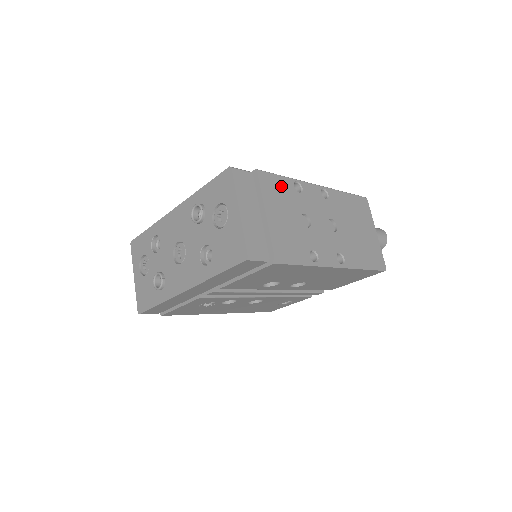
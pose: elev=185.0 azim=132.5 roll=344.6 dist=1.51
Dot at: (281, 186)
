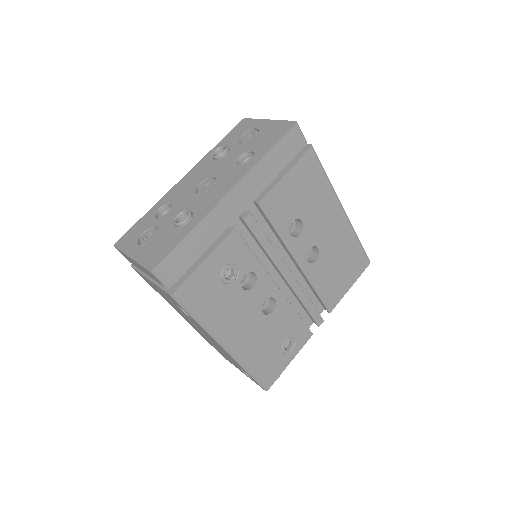
Dot at: occluded
